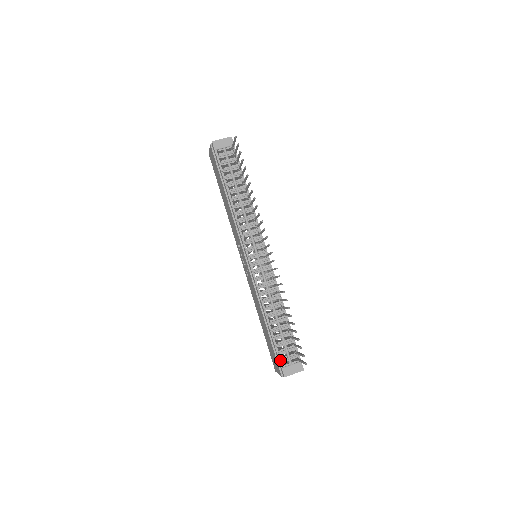
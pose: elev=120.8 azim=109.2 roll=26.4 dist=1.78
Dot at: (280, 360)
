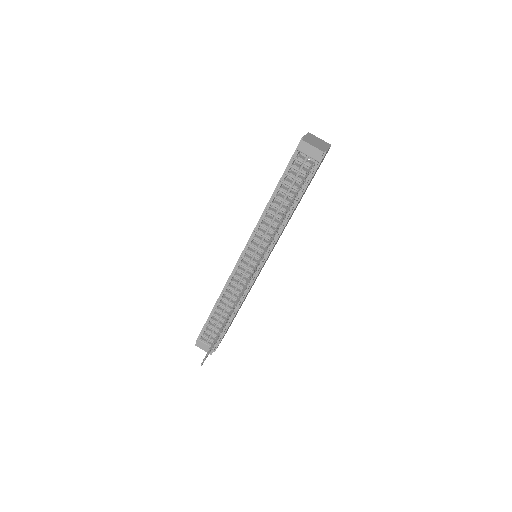
Dot at: (201, 334)
